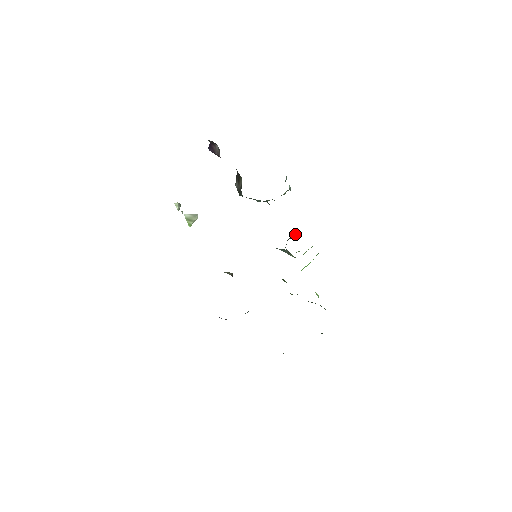
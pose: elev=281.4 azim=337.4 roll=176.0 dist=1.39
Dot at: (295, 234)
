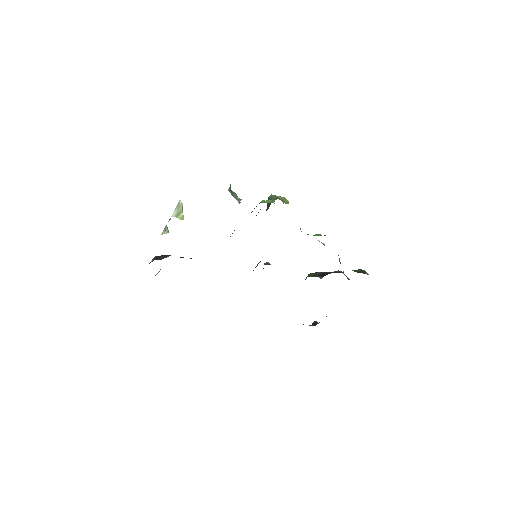
Dot at: (269, 199)
